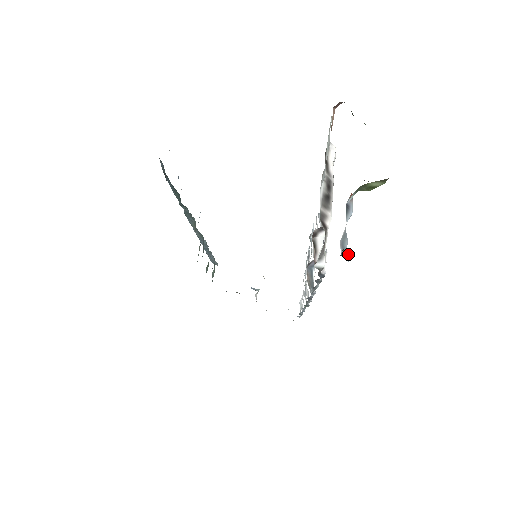
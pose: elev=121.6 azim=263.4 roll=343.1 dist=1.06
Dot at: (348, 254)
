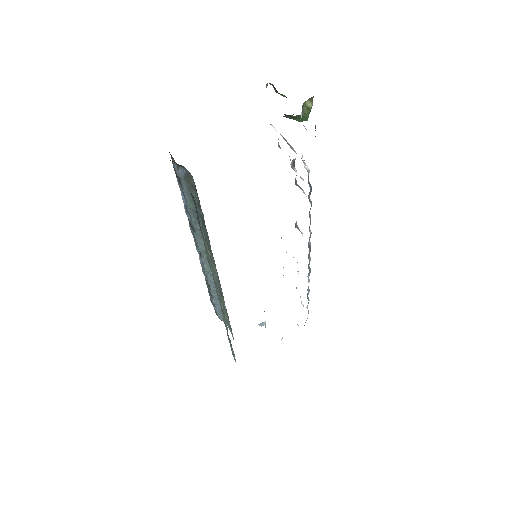
Dot at: occluded
